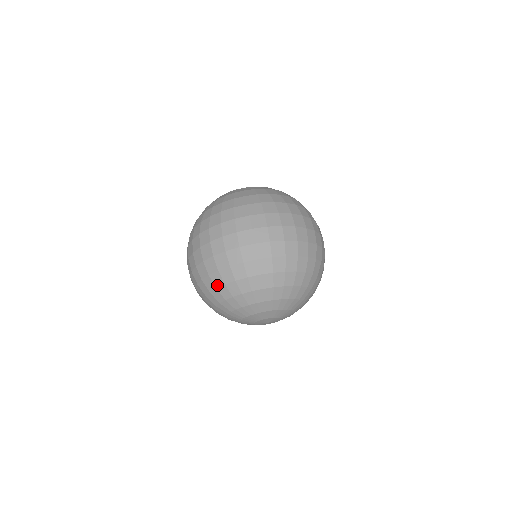
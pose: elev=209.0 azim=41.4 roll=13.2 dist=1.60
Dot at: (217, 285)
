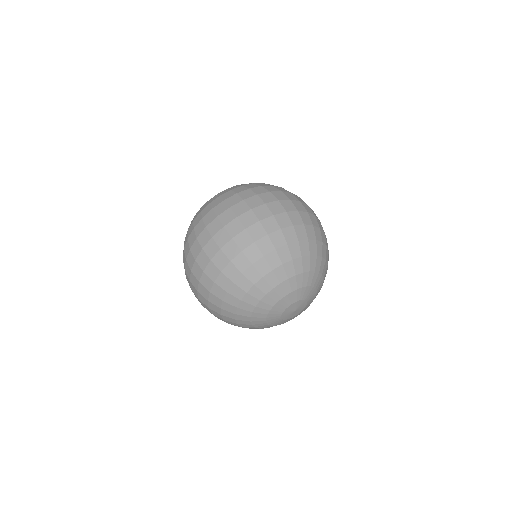
Dot at: (253, 260)
